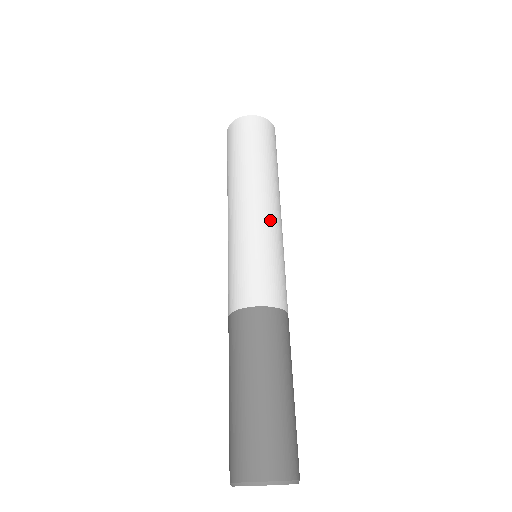
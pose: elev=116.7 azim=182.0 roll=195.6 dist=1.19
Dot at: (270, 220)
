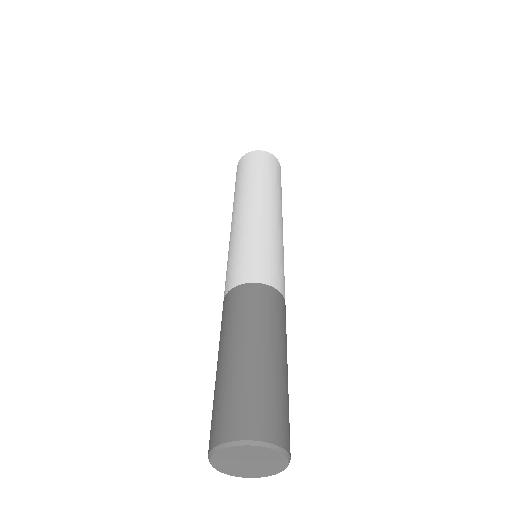
Dot at: (266, 219)
